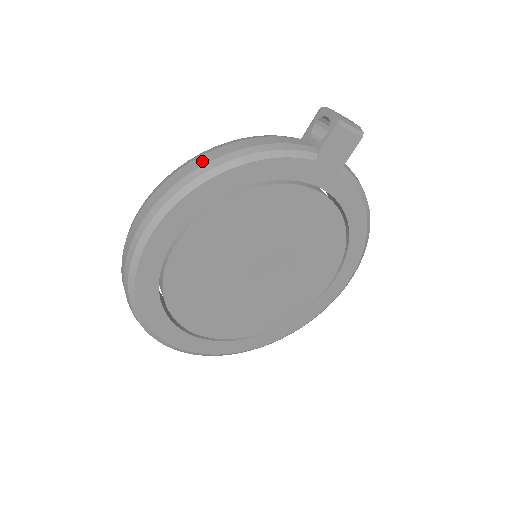
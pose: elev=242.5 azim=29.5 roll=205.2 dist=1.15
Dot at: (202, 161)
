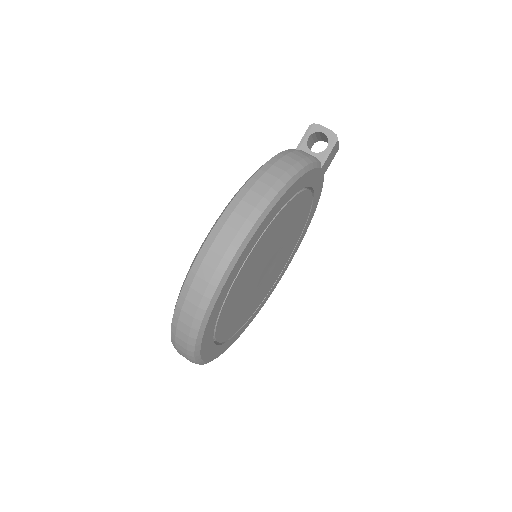
Dot at: (271, 178)
